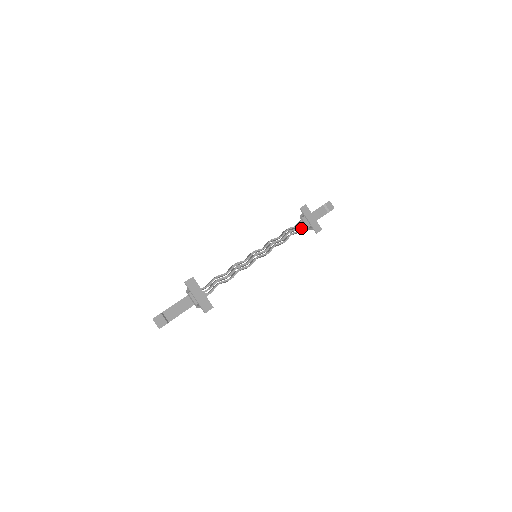
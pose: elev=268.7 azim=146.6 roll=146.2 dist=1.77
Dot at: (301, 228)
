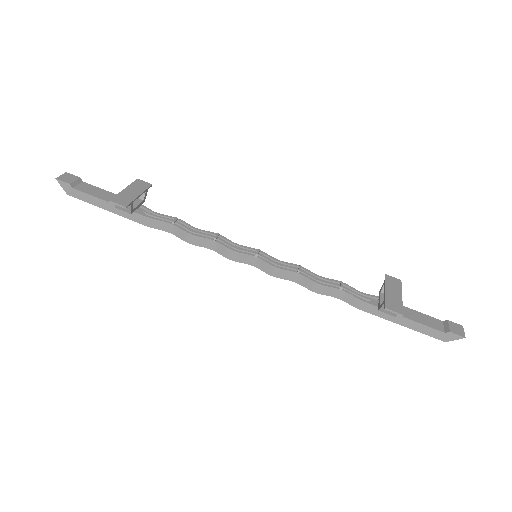
Dot at: (368, 301)
